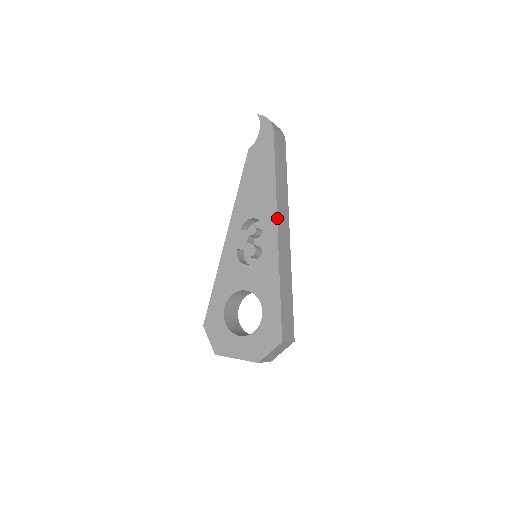
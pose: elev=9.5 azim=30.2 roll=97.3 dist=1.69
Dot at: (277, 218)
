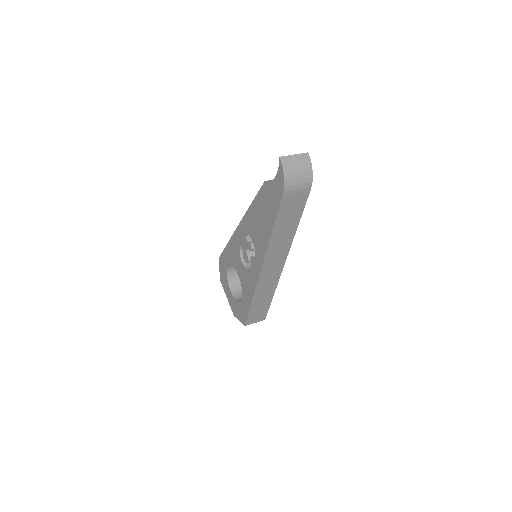
Dot at: (263, 263)
